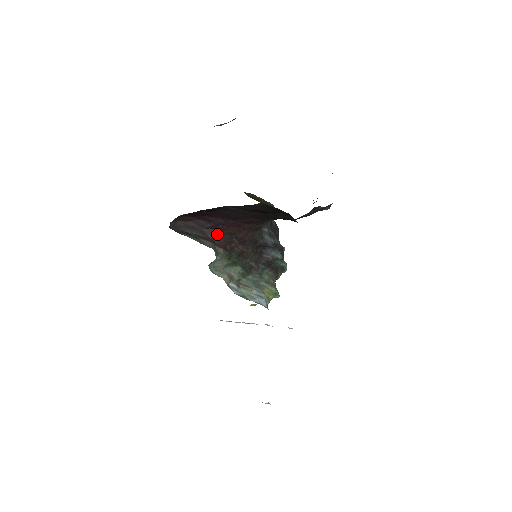
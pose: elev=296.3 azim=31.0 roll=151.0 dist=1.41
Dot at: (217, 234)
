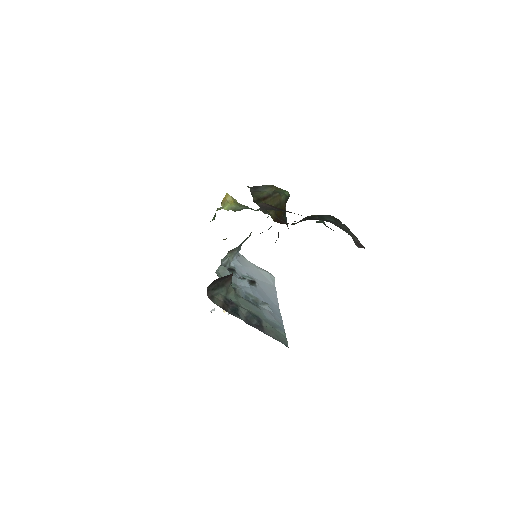
Dot at: occluded
